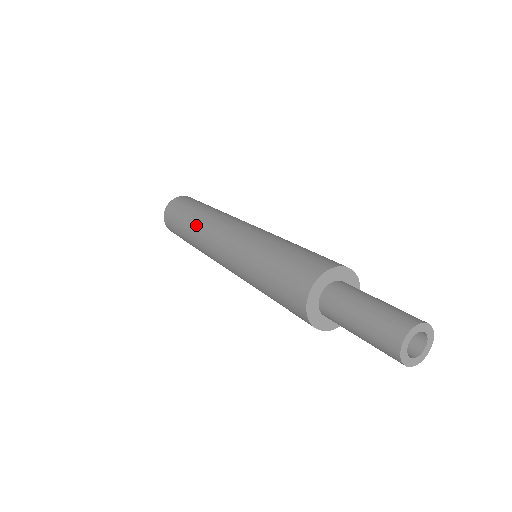
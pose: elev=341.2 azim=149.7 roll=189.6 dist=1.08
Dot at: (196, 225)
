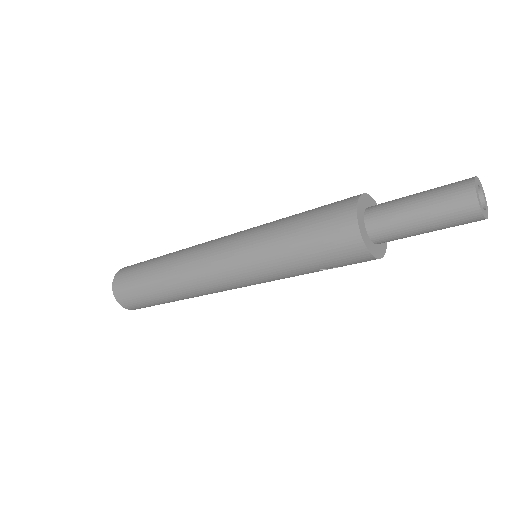
Dot at: (172, 257)
